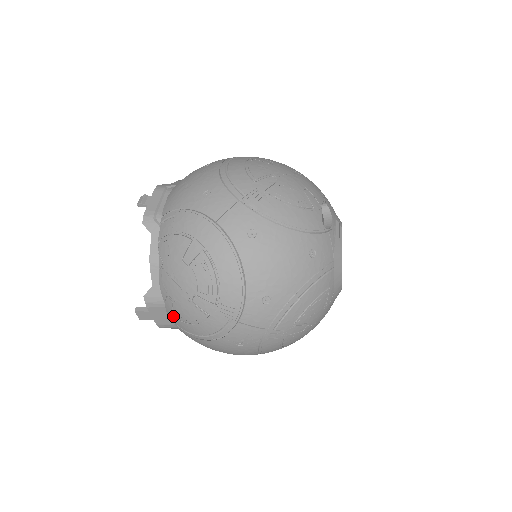
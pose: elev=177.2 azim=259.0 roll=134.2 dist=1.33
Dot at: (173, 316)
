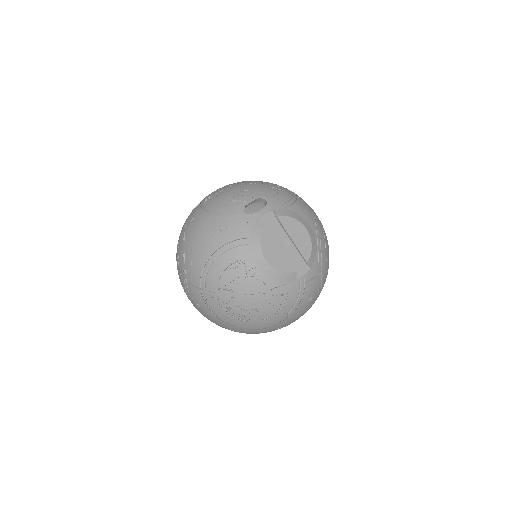
Dot at: occluded
